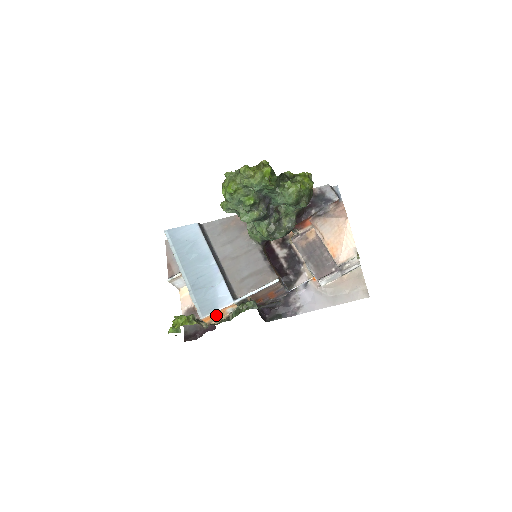
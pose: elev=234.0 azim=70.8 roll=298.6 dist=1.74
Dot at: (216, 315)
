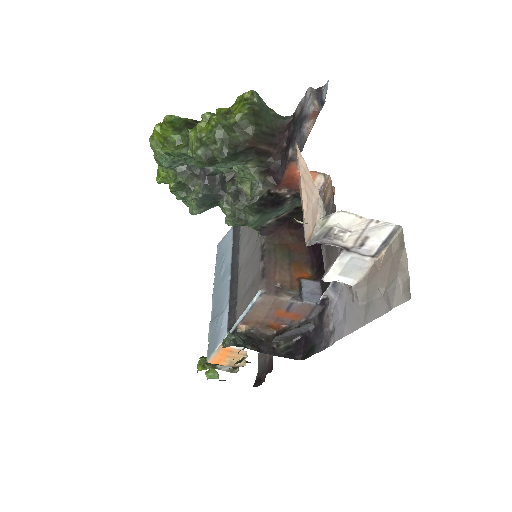
Dot at: (225, 355)
